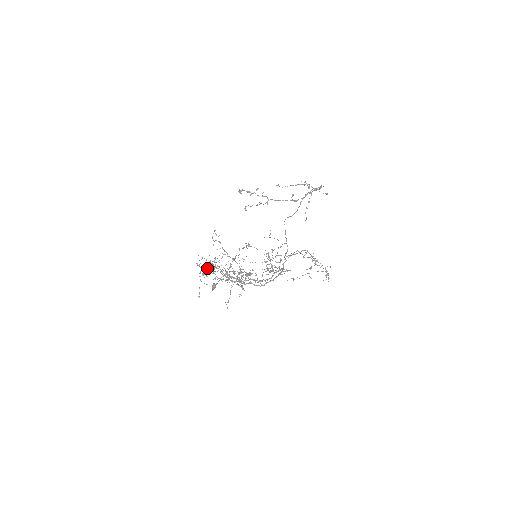
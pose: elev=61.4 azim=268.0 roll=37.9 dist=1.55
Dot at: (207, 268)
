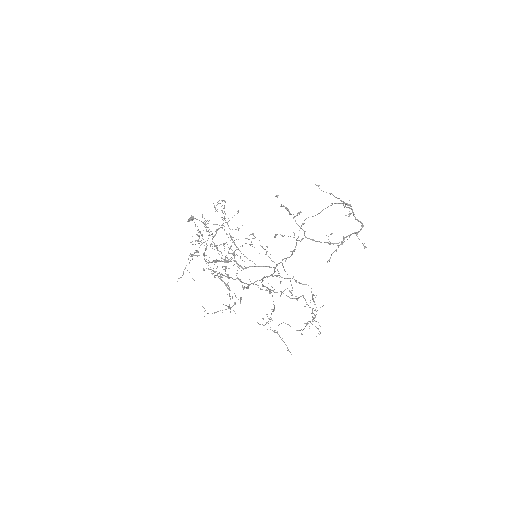
Dot at: (198, 243)
